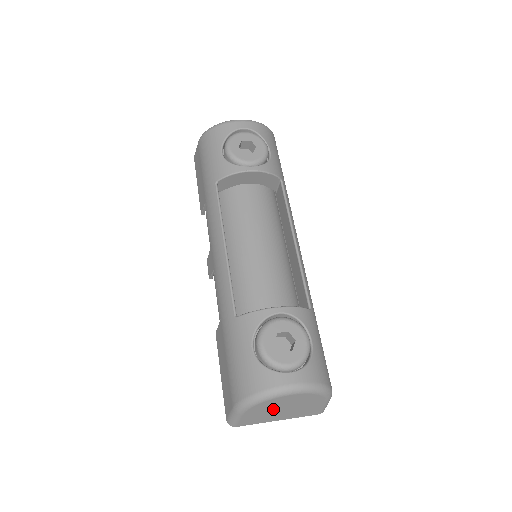
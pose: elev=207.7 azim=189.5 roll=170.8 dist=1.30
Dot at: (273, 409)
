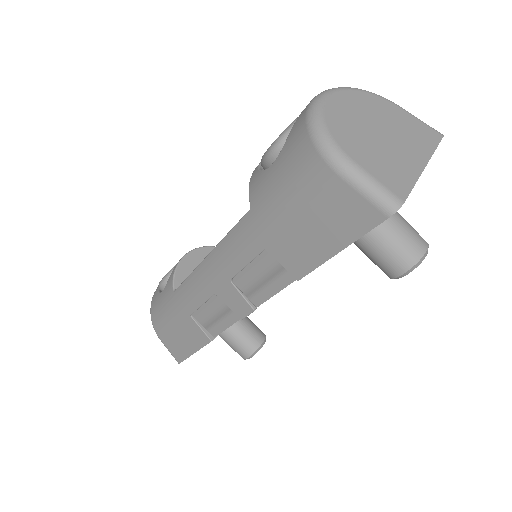
Dot at: (367, 137)
